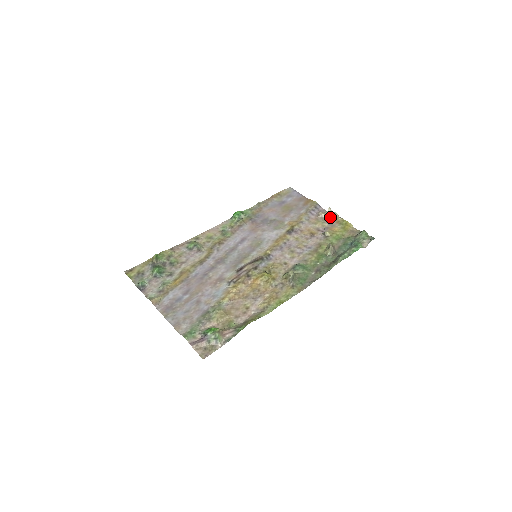
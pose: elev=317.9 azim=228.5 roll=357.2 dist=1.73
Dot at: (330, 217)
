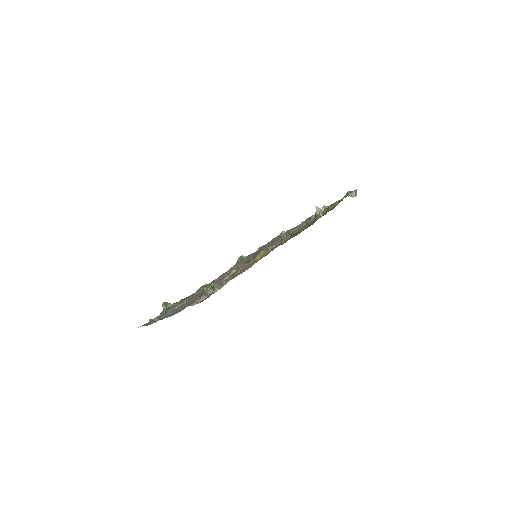
Dot at: occluded
